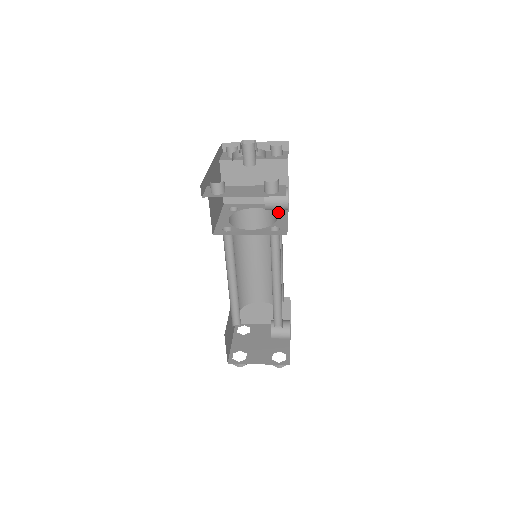
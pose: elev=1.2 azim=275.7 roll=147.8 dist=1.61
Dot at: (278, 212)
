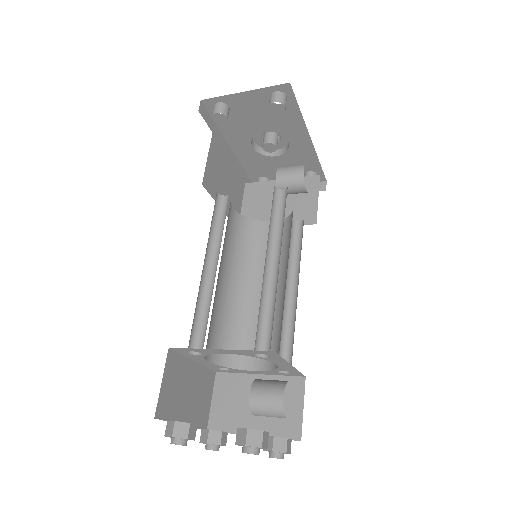
Dot at: occluded
